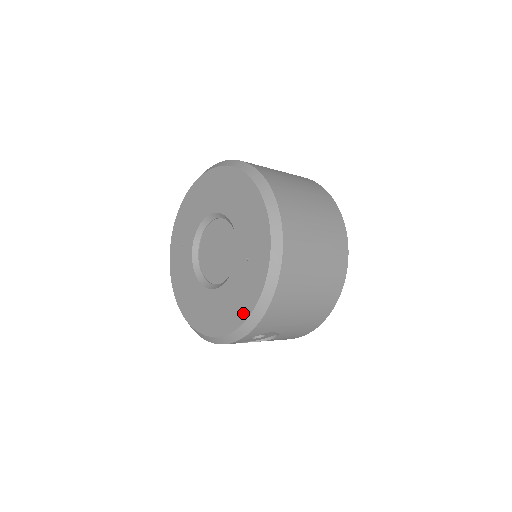
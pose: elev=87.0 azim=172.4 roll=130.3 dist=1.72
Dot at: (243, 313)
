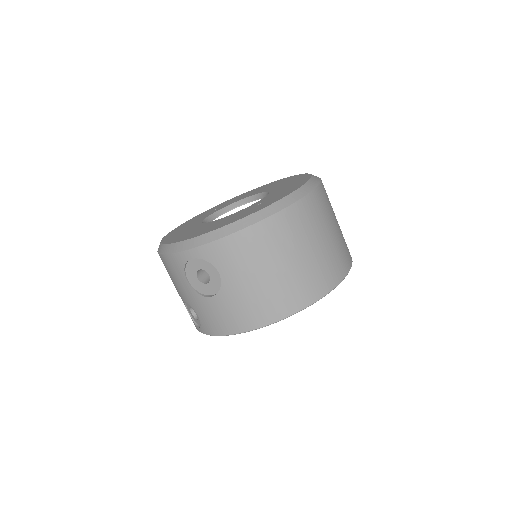
Dot at: (218, 227)
